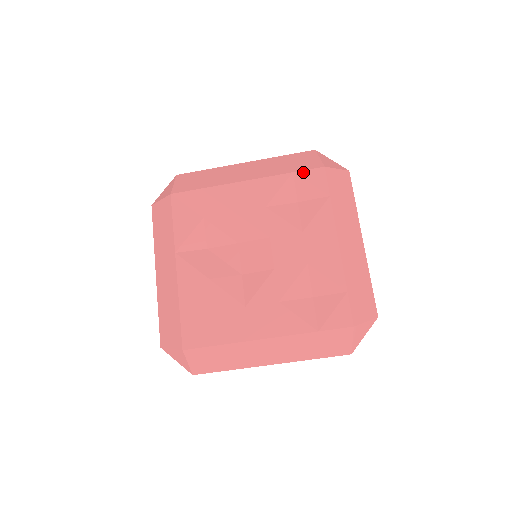
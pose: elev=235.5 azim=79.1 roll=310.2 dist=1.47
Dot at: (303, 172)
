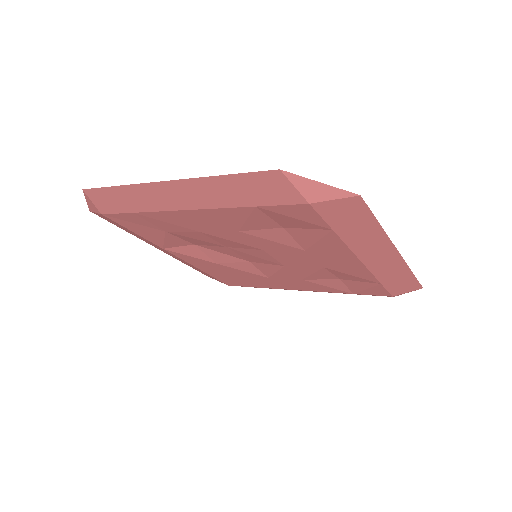
Dot at: (273, 208)
